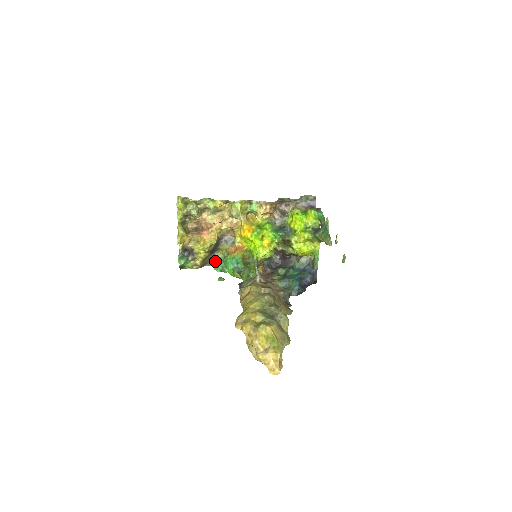
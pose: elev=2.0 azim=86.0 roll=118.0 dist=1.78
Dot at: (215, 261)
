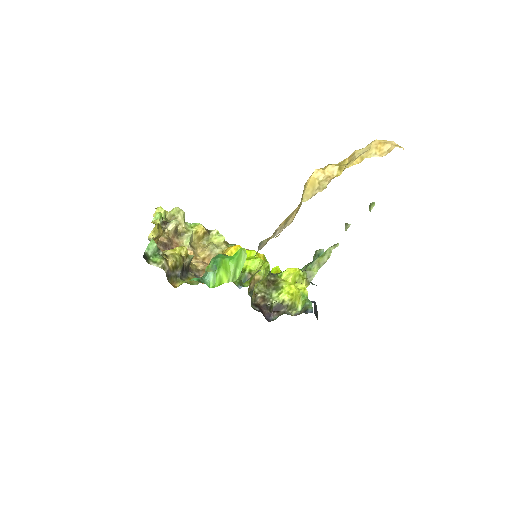
Dot at: (184, 281)
